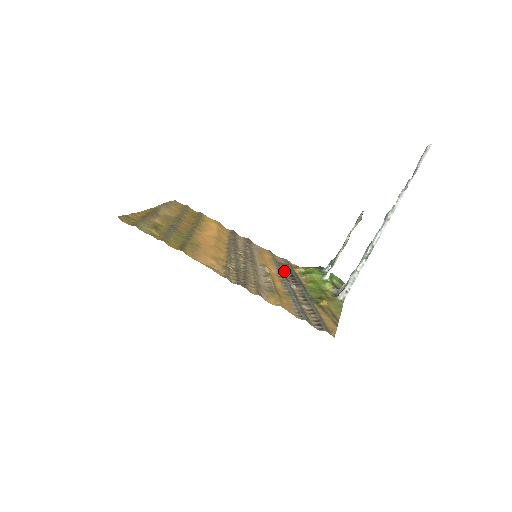
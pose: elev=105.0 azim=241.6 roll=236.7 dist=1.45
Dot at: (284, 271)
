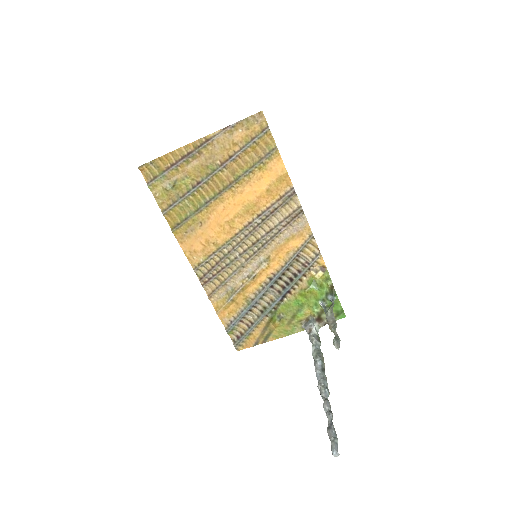
Dot at: (290, 270)
